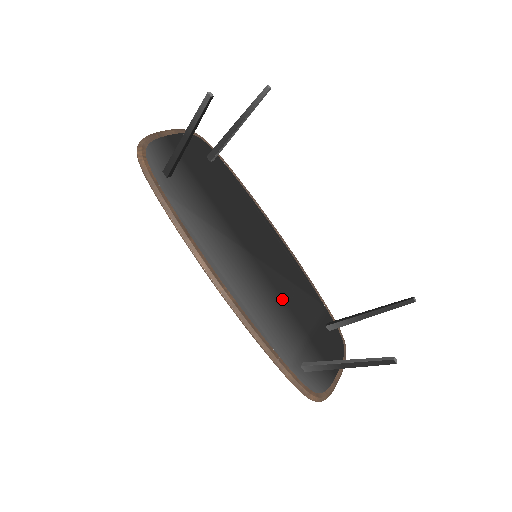
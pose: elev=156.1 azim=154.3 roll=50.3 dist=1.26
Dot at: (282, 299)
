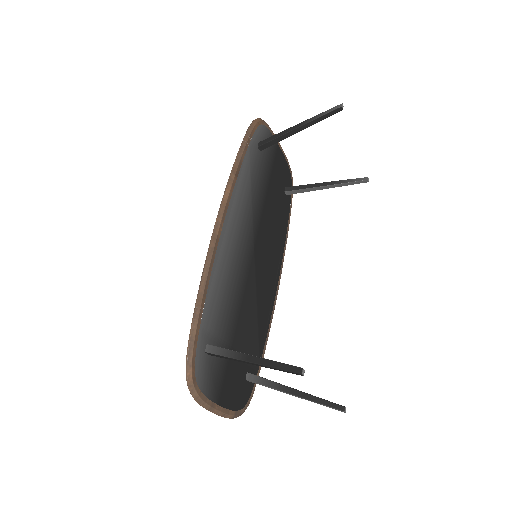
Dot at: (242, 301)
